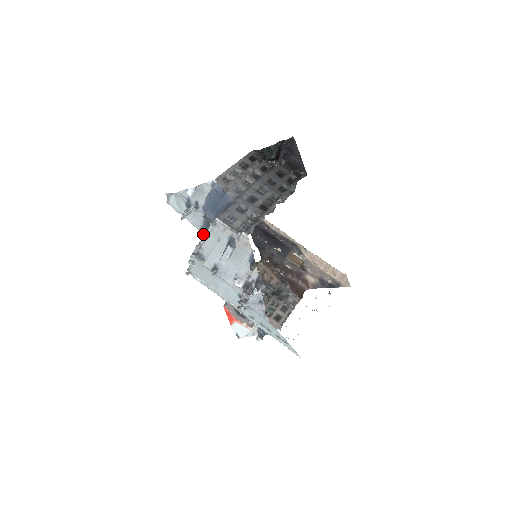
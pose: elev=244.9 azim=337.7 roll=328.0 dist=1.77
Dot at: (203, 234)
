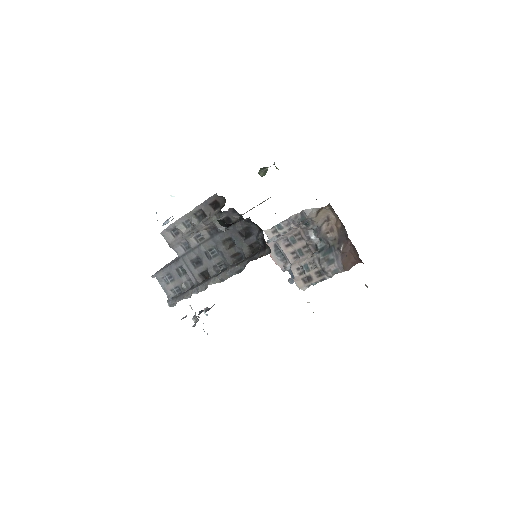
Dot at: occluded
